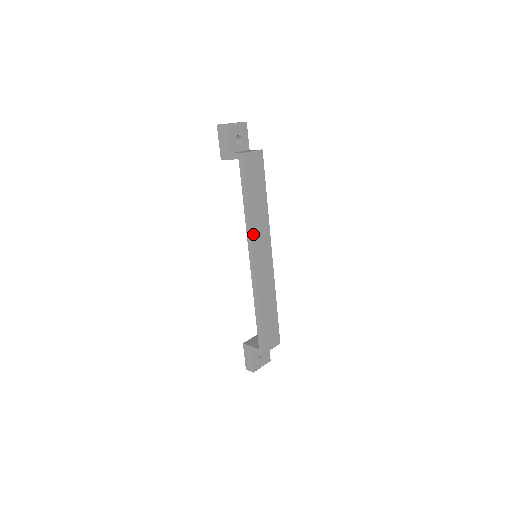
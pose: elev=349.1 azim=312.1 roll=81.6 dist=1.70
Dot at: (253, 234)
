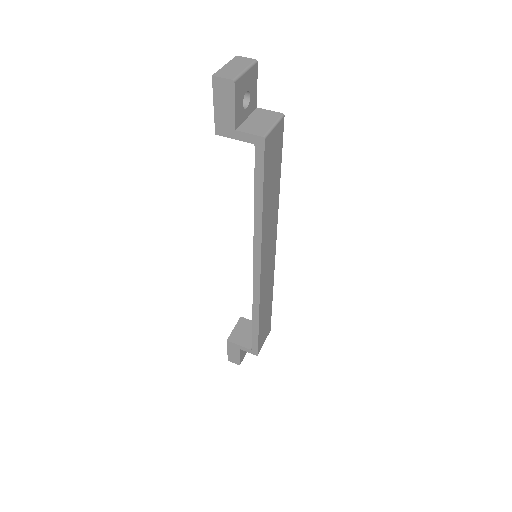
Dot at: (263, 242)
